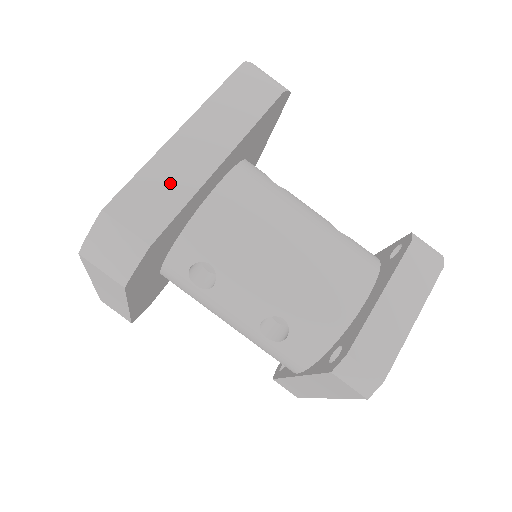
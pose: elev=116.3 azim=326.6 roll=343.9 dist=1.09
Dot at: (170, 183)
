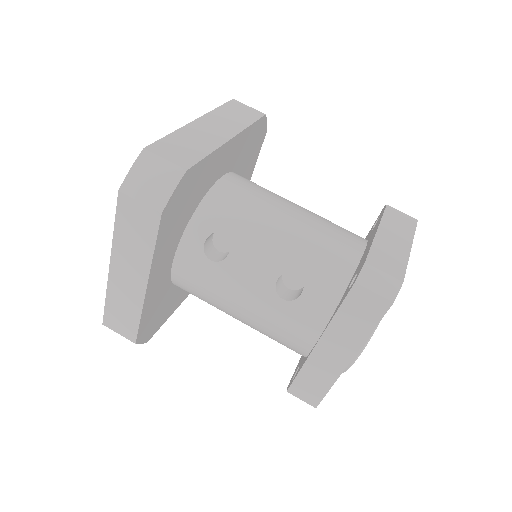
Dot at: (195, 142)
